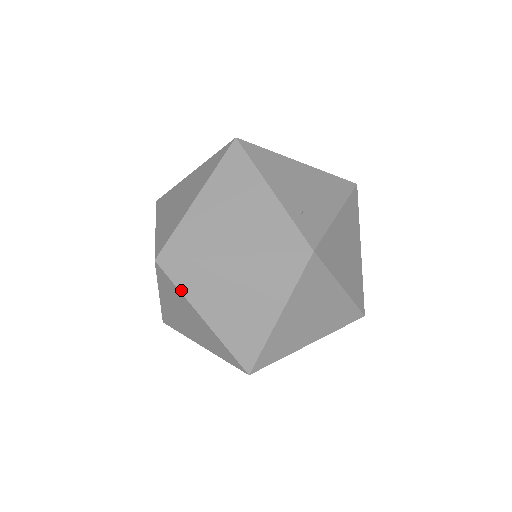
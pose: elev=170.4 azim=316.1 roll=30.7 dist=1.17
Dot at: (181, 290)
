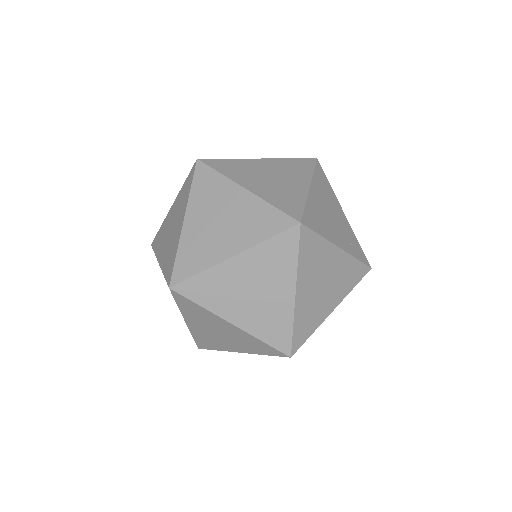
Dot at: occluded
